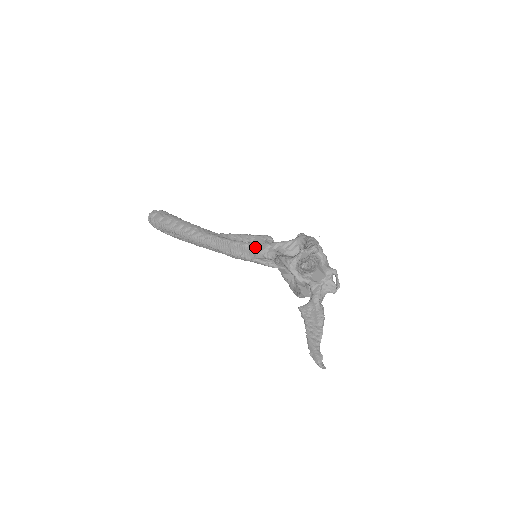
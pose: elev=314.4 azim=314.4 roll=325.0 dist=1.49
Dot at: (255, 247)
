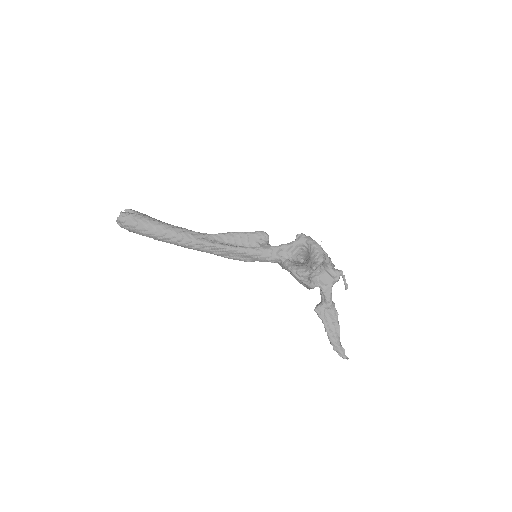
Dot at: (257, 254)
